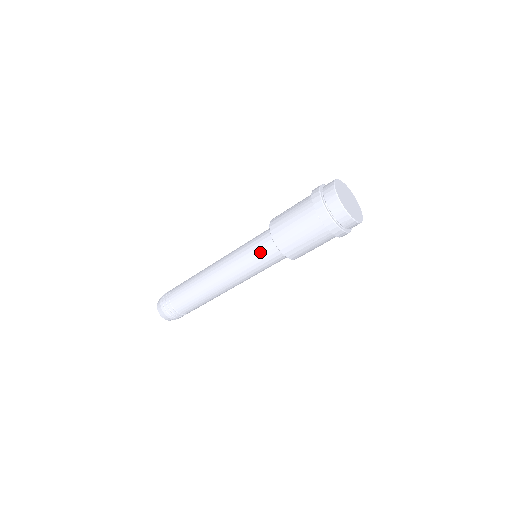
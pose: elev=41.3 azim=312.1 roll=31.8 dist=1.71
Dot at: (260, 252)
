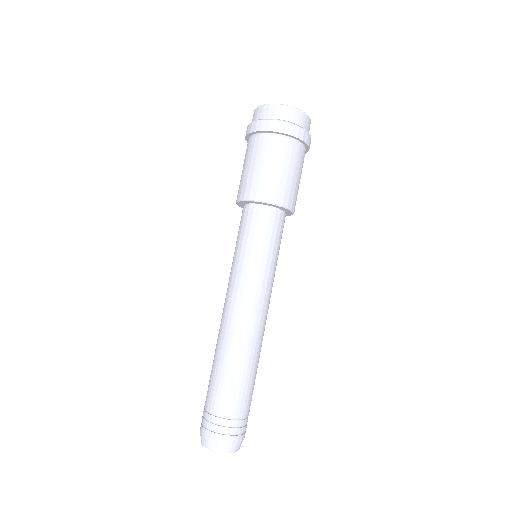
Dot at: (241, 231)
